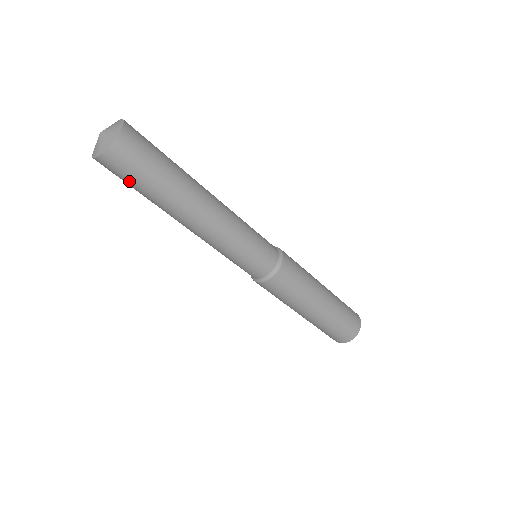
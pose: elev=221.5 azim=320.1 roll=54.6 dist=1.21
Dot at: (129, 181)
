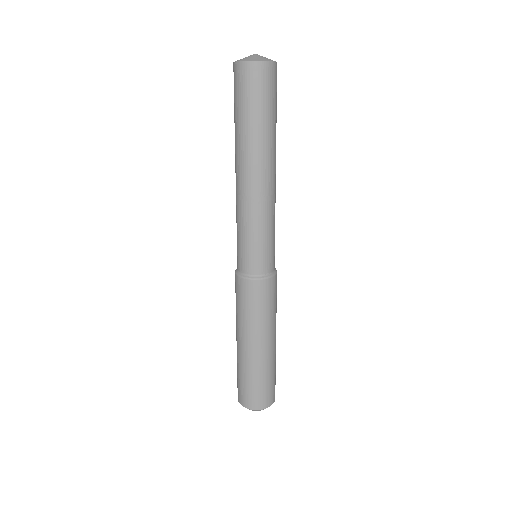
Dot at: (237, 99)
